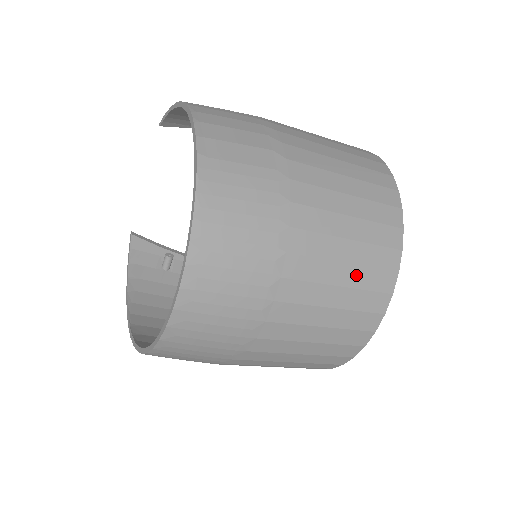
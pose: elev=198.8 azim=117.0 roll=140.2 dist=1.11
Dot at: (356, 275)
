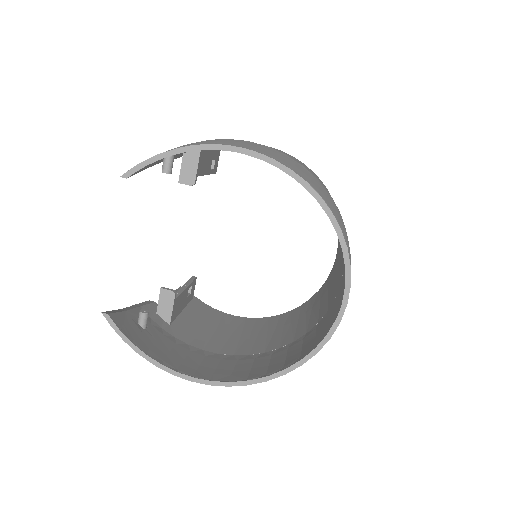
Dot at: occluded
